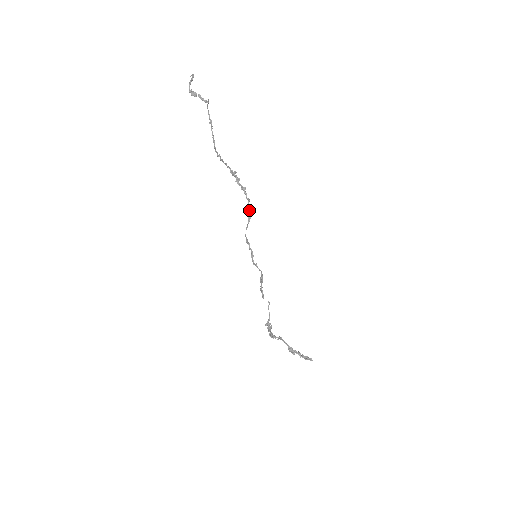
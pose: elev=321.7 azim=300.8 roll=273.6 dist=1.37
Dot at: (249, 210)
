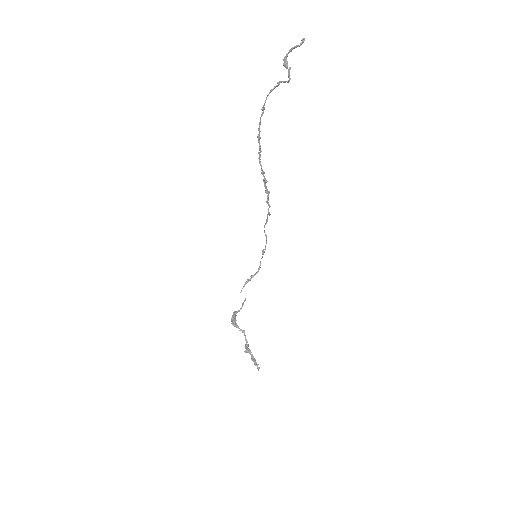
Dot at: (268, 214)
